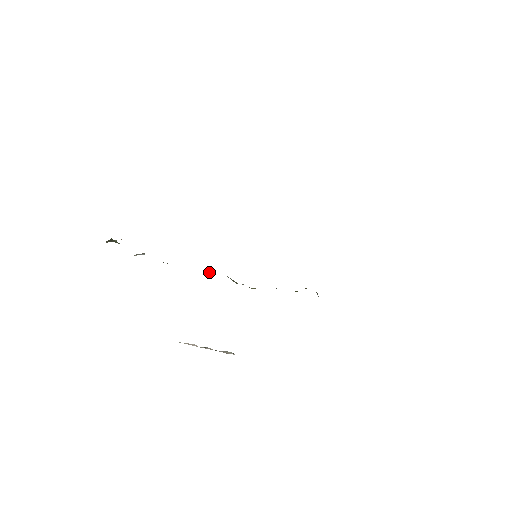
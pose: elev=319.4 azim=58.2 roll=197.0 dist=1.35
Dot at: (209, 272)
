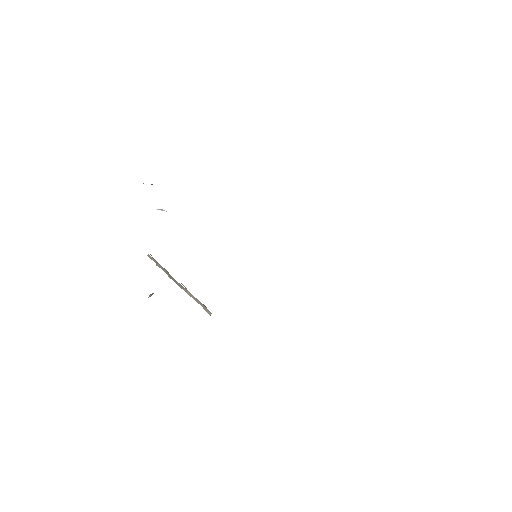
Dot at: occluded
